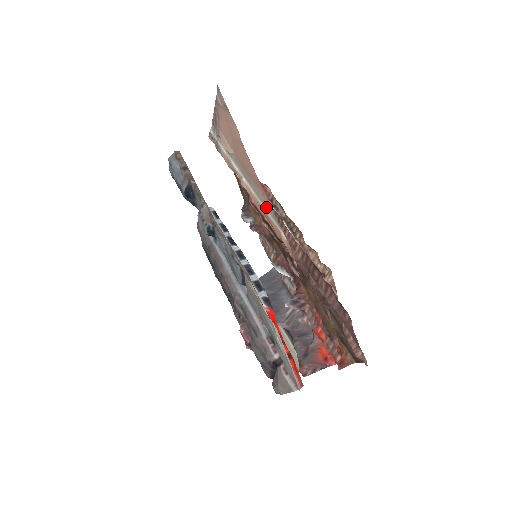
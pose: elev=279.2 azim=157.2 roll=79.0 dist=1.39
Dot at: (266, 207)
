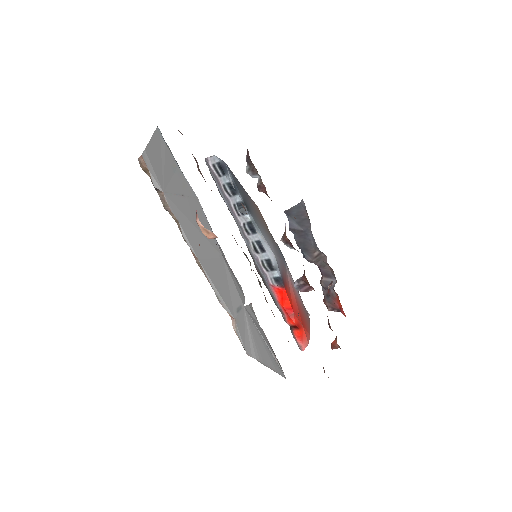
Dot at: occluded
